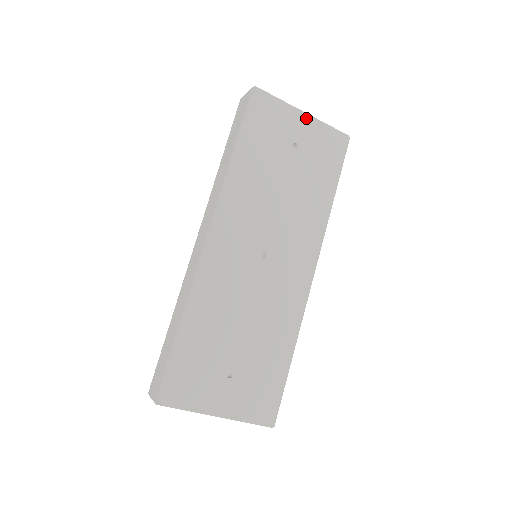
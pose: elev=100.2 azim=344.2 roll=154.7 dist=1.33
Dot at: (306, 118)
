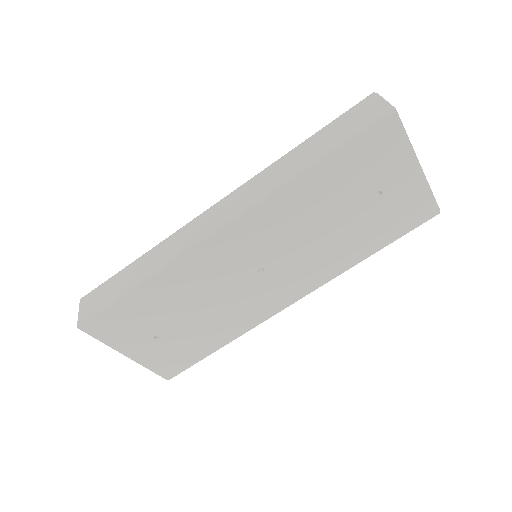
Dot at: (416, 173)
